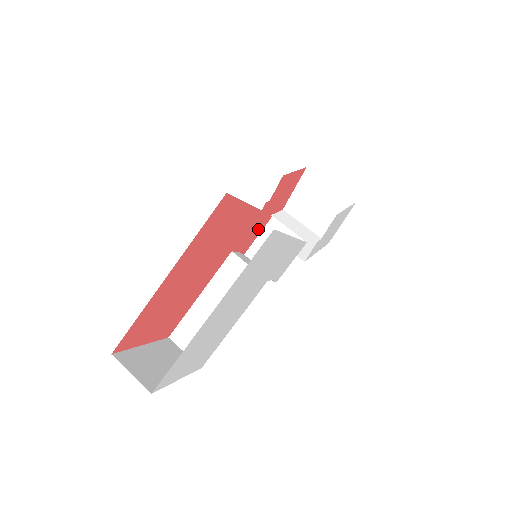
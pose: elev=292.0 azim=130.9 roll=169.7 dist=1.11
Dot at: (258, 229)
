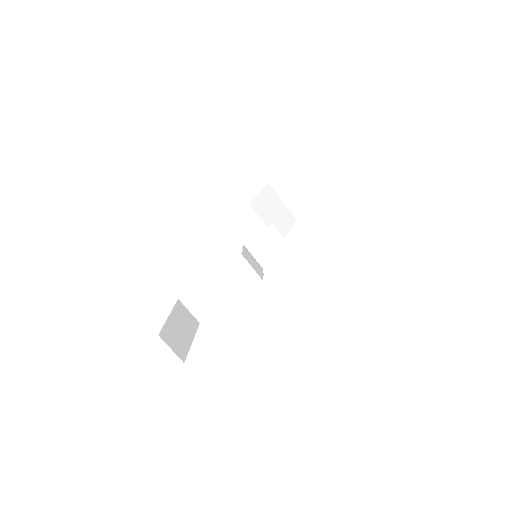
Dot at: occluded
